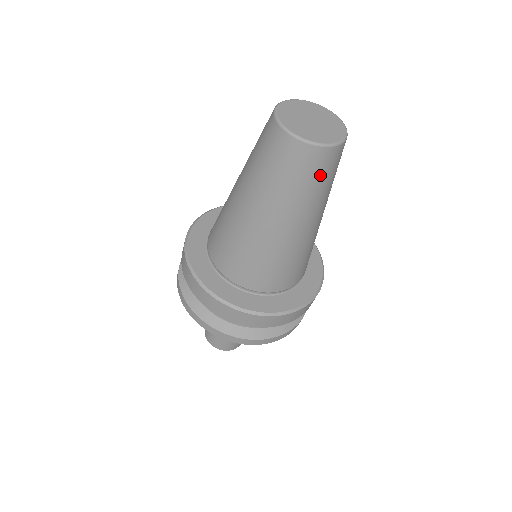
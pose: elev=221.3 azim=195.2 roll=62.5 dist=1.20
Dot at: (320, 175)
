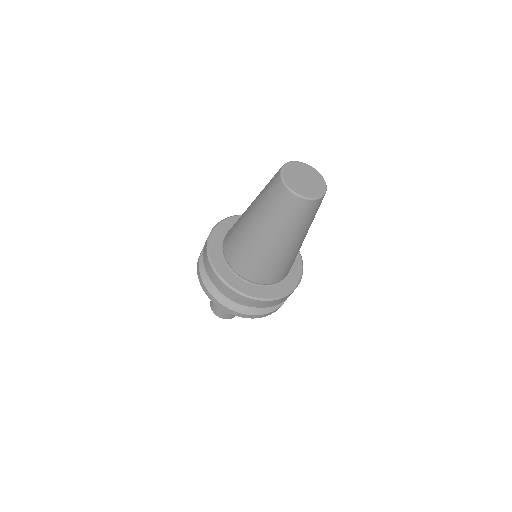
Dot at: (299, 215)
